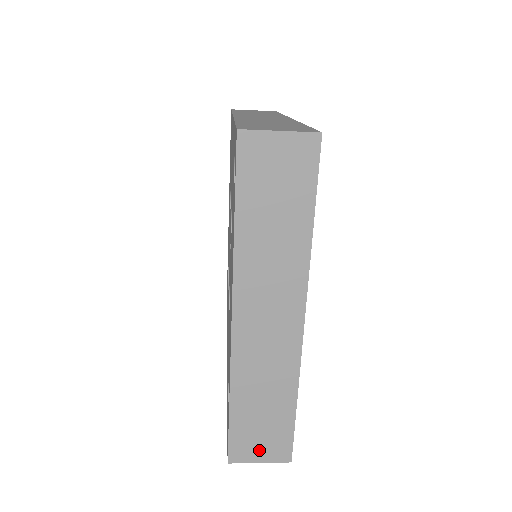
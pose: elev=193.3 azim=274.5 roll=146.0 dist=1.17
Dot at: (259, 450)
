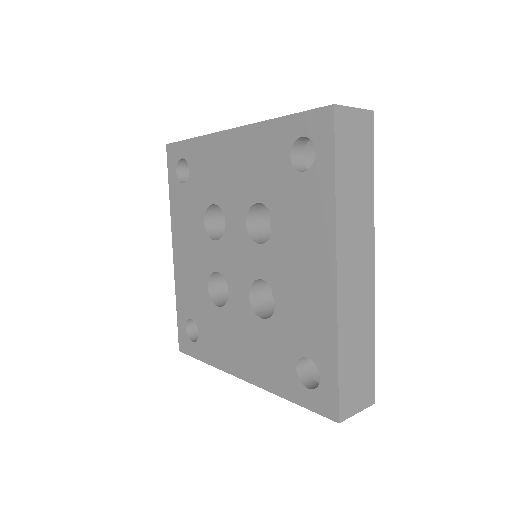
Dot at: occluded
